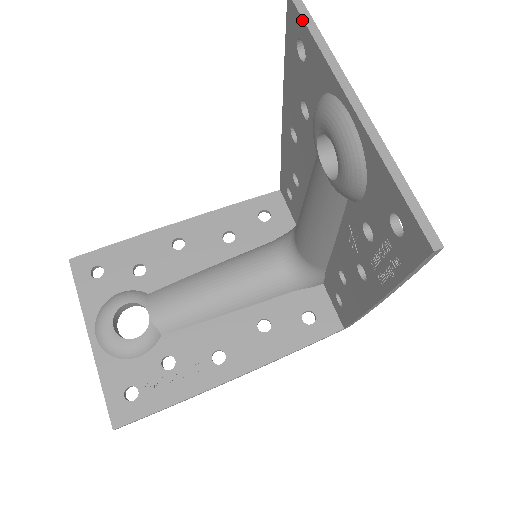
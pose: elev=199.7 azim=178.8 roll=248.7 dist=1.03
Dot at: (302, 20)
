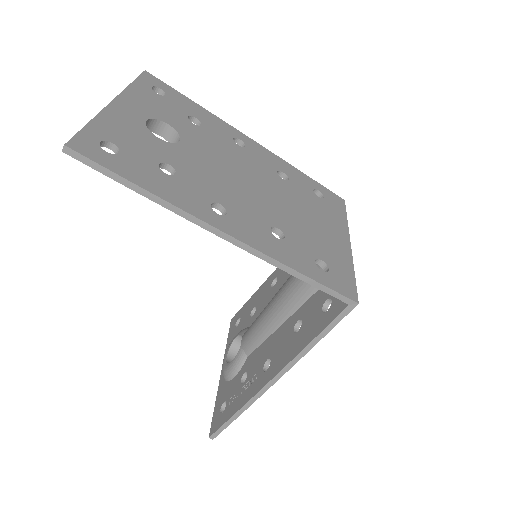
Dot at: occluded
